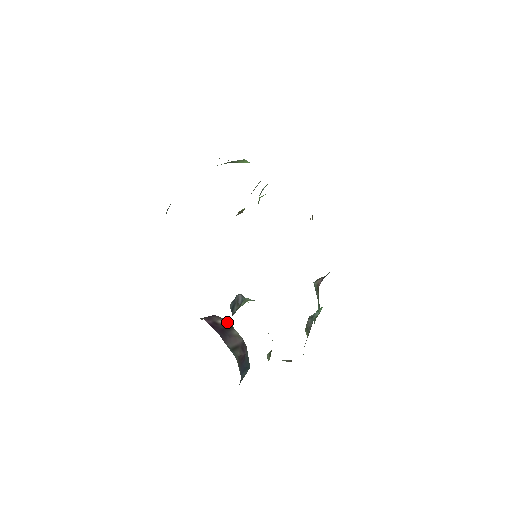
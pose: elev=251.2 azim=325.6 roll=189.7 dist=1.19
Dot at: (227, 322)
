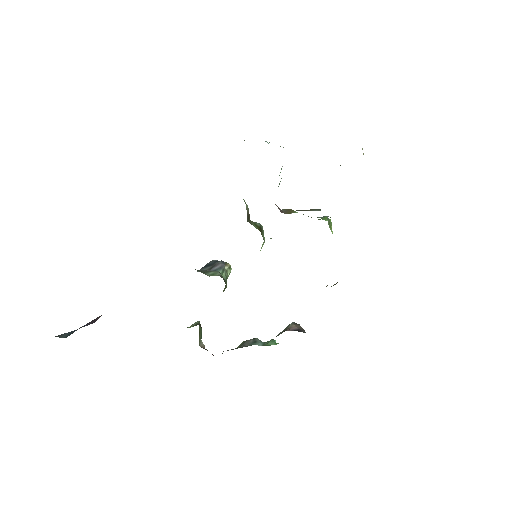
Dot at: occluded
